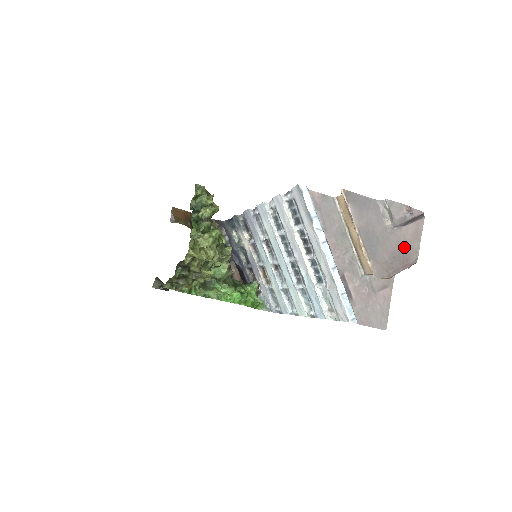
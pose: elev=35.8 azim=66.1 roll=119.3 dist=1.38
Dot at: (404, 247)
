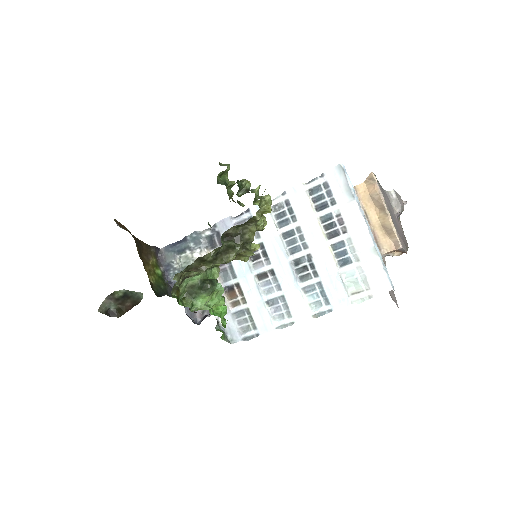
Dot at: (402, 233)
